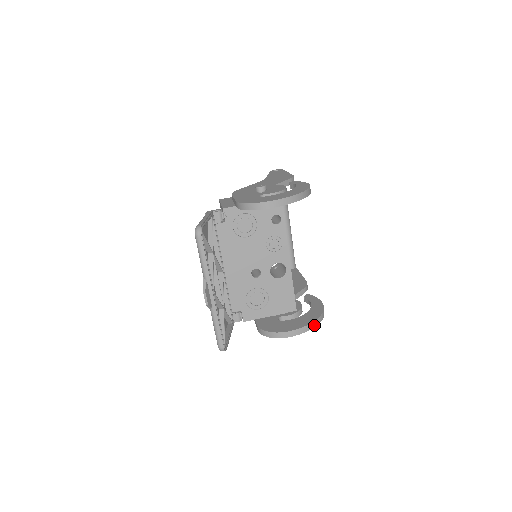
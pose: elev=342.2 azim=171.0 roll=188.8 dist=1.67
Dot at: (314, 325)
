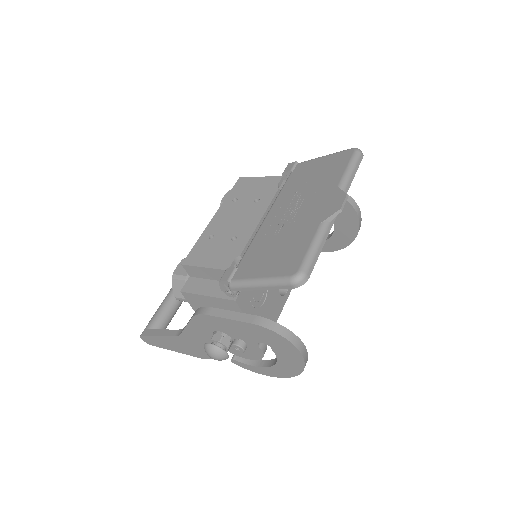
Dot at: occluded
